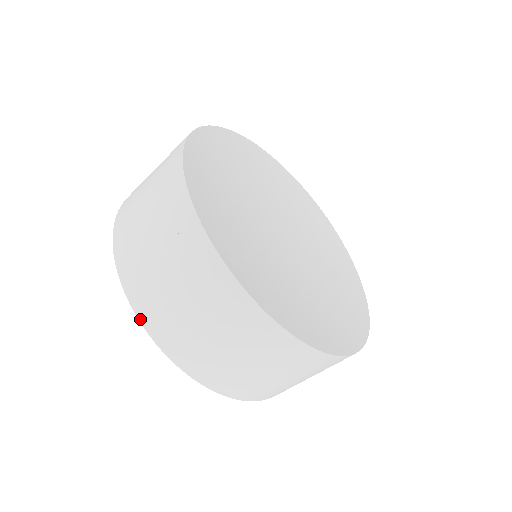
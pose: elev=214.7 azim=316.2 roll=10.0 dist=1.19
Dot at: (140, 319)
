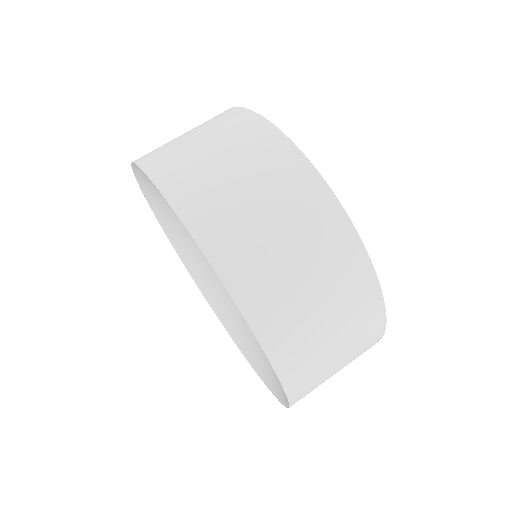
Dot at: (215, 266)
